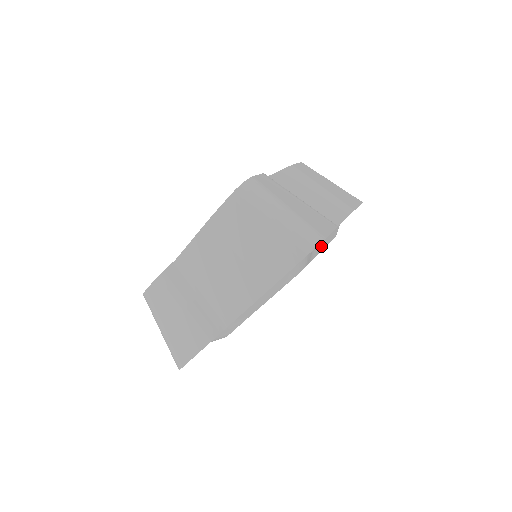
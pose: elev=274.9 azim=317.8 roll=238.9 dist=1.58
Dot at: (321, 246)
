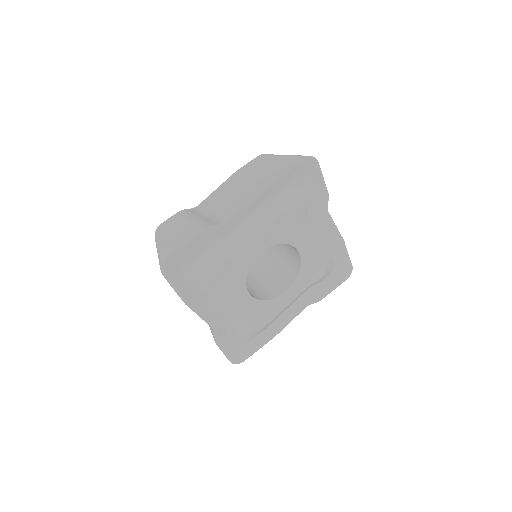
Dot at: (314, 236)
